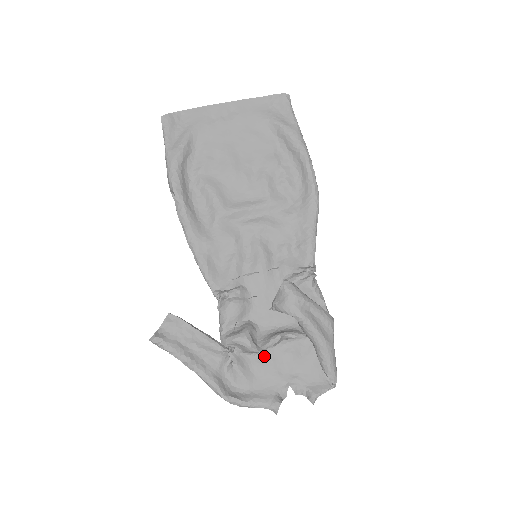
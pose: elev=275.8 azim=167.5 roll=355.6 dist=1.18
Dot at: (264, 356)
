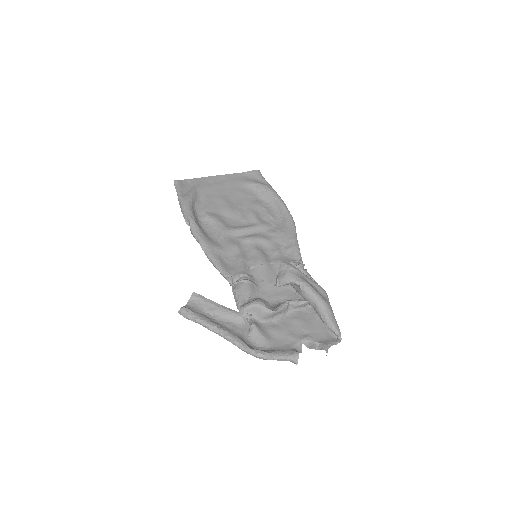
Dot at: (276, 323)
